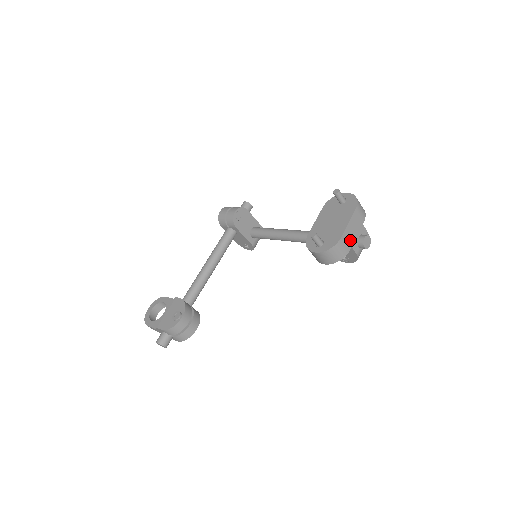
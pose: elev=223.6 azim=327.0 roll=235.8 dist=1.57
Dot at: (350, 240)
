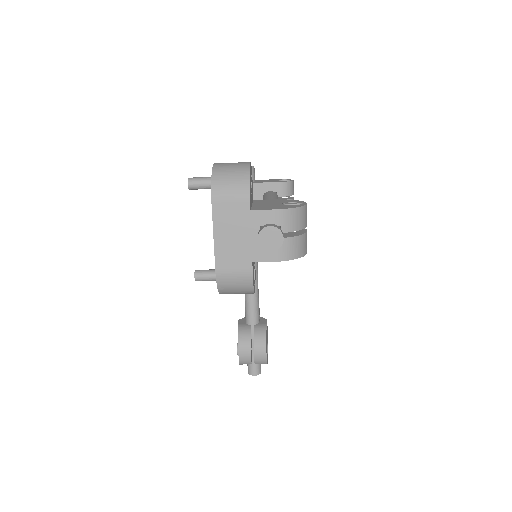
Dot at: (240, 256)
